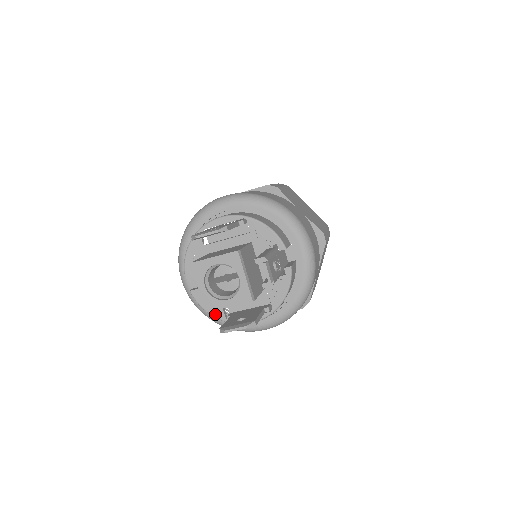
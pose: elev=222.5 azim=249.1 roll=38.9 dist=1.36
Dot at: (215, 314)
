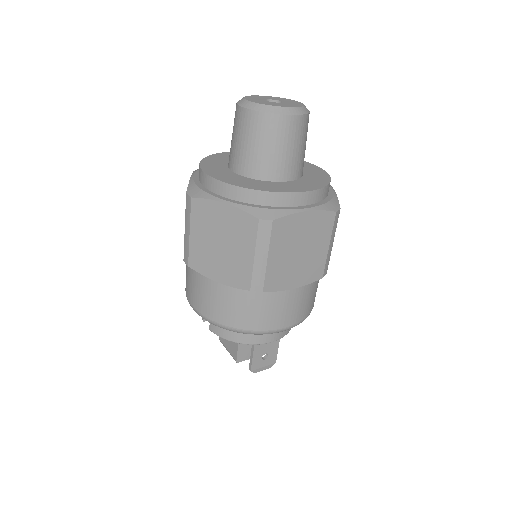
Dot at: occluded
